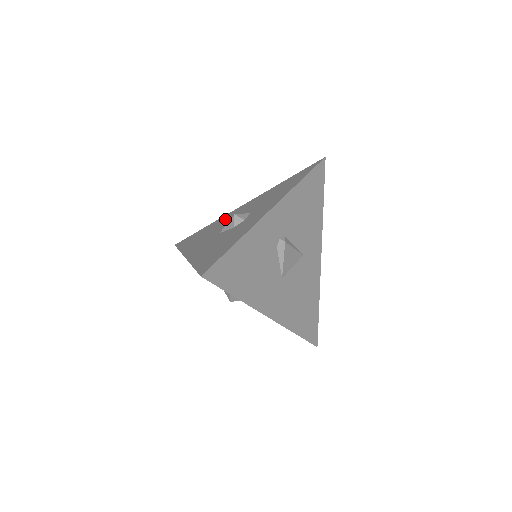
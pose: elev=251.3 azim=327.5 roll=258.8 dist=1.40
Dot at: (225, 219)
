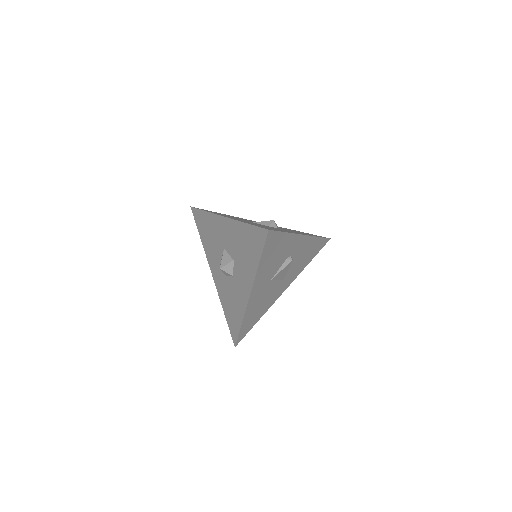
Dot at: occluded
